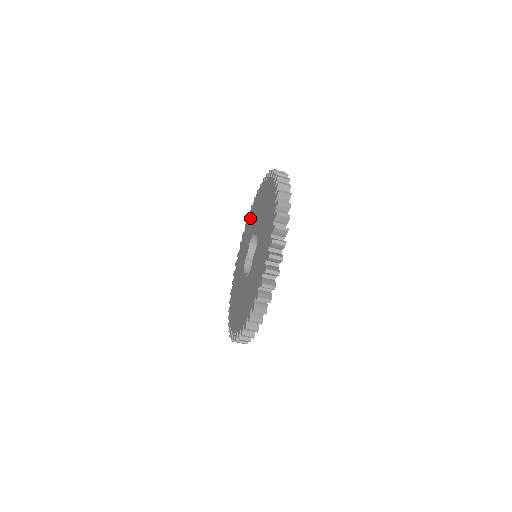
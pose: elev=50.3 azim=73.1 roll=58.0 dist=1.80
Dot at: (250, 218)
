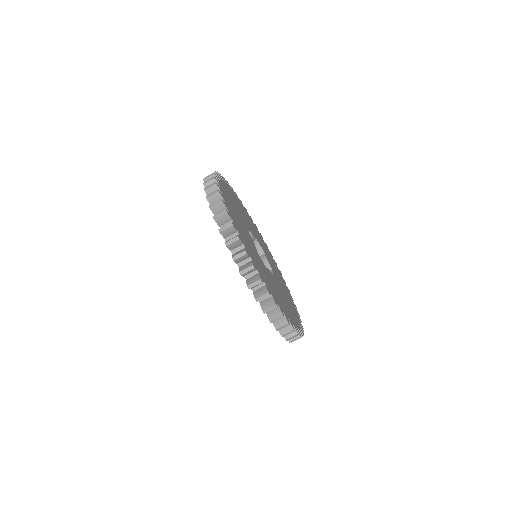
Dot at: occluded
